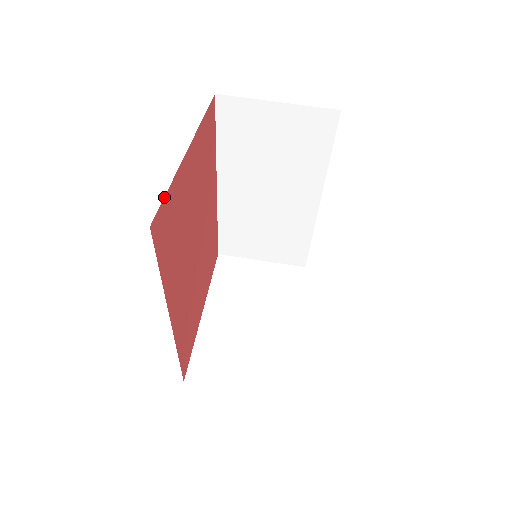
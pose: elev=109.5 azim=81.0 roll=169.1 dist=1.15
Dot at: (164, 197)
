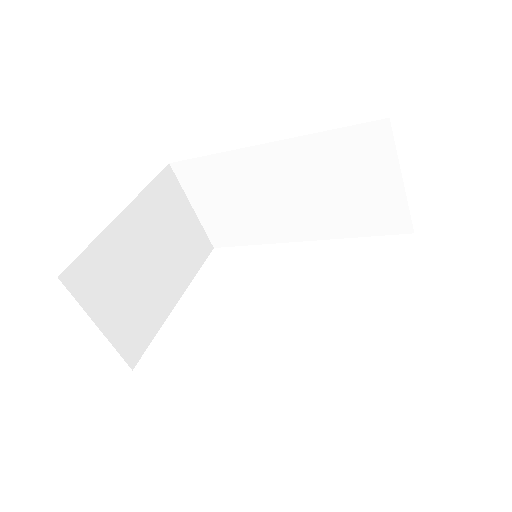
Dot at: occluded
